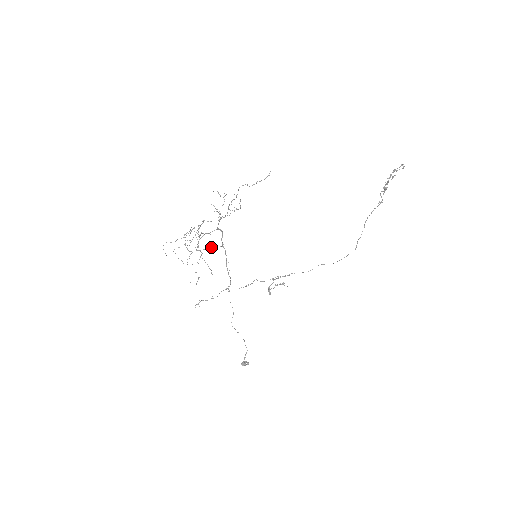
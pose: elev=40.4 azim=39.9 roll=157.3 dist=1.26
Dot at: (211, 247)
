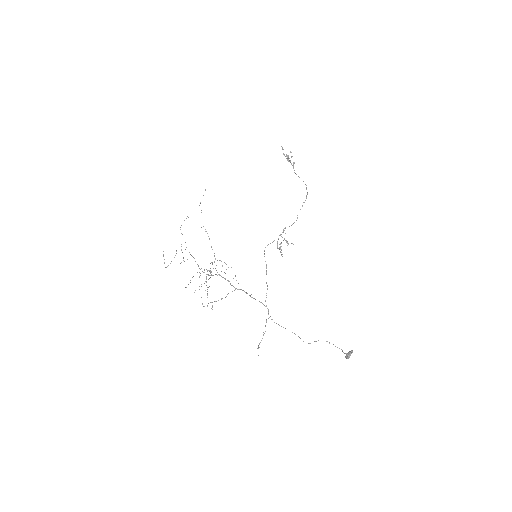
Dot at: occluded
